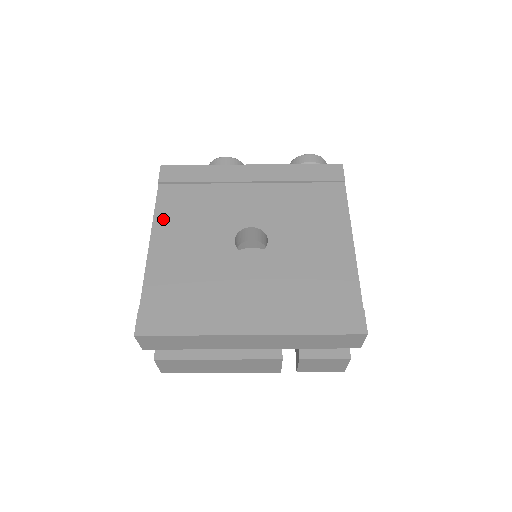
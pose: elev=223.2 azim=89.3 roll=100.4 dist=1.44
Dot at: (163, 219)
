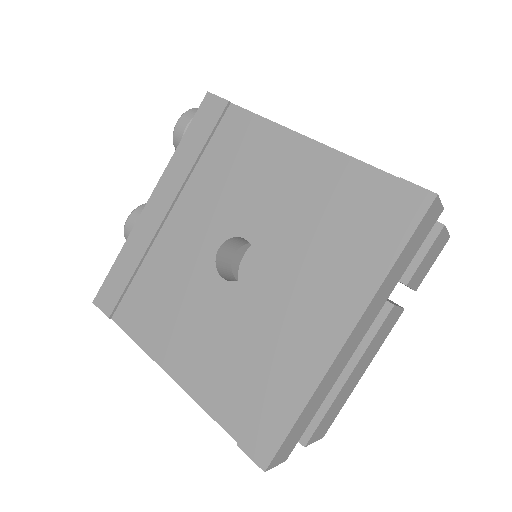
Dot at: (152, 341)
